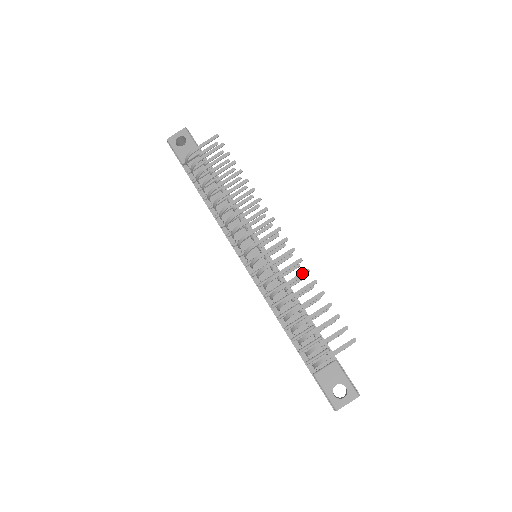
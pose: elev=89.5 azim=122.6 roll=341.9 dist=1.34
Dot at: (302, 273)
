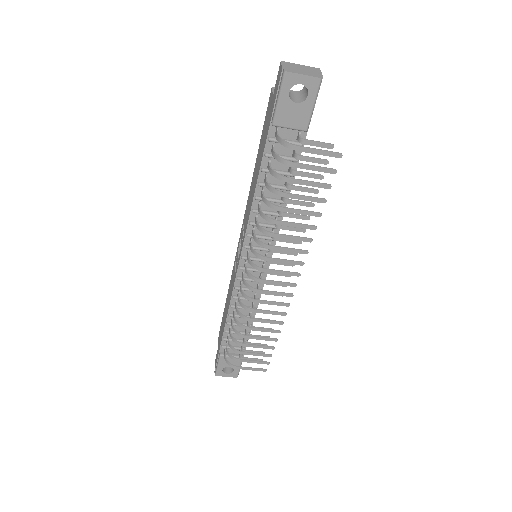
Dot at: (276, 322)
